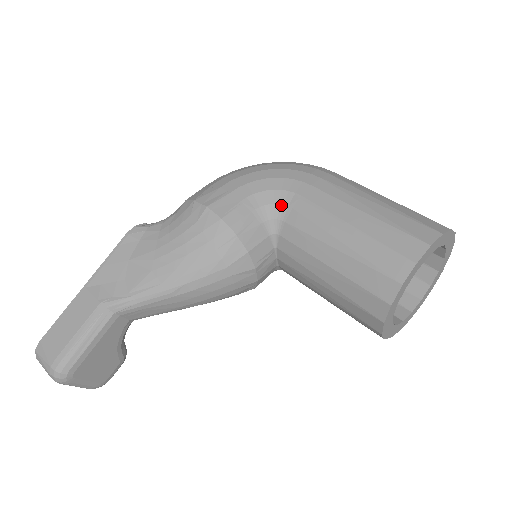
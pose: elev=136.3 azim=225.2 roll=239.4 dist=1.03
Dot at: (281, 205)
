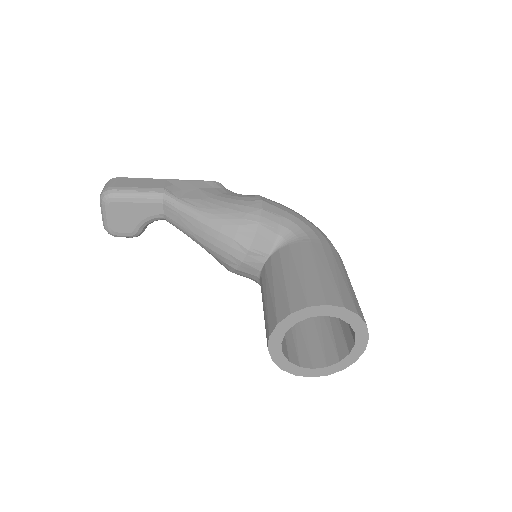
Dot at: (296, 237)
